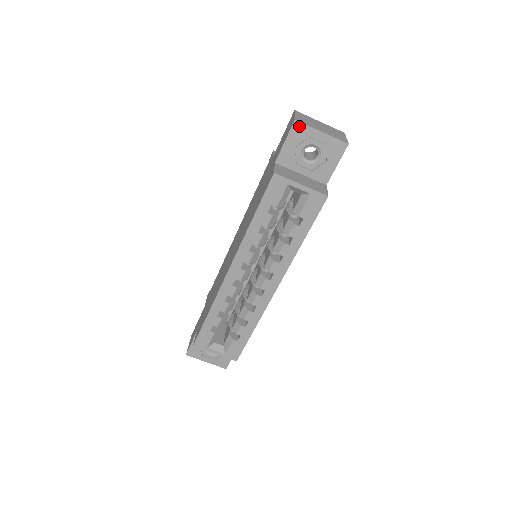
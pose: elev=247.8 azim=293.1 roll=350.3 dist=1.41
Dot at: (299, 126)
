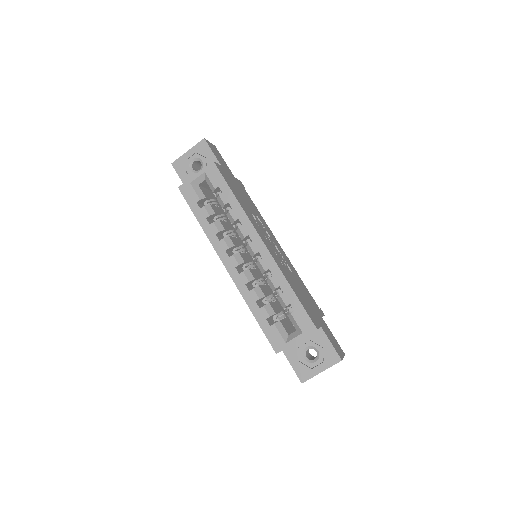
Dot at: (176, 163)
